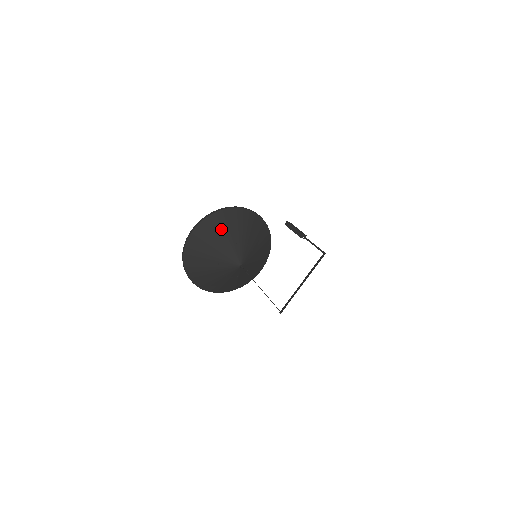
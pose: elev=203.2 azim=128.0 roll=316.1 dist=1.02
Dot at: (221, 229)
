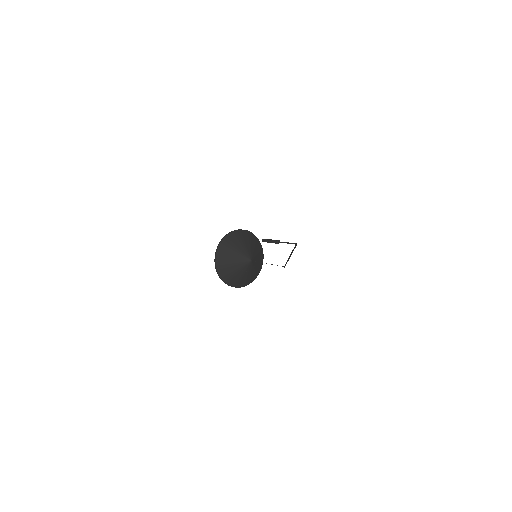
Dot at: (230, 246)
